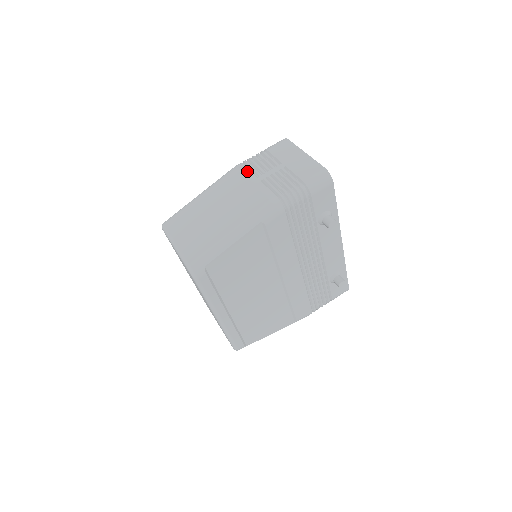
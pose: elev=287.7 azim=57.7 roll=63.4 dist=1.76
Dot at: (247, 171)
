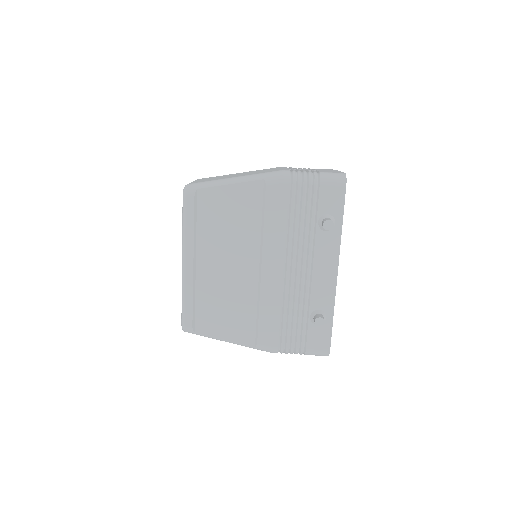
Dot at: (285, 167)
